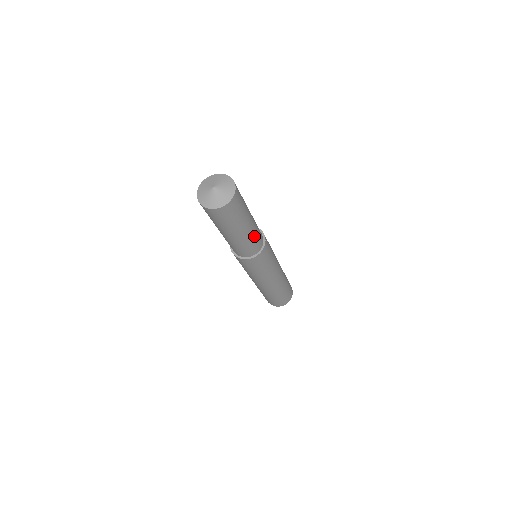
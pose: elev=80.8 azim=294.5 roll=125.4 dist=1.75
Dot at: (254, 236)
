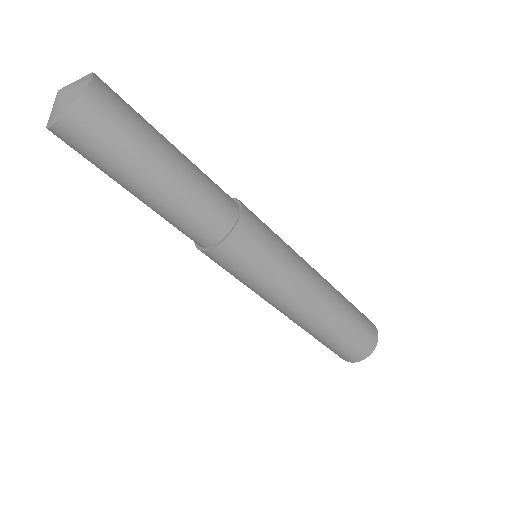
Dot at: (196, 198)
